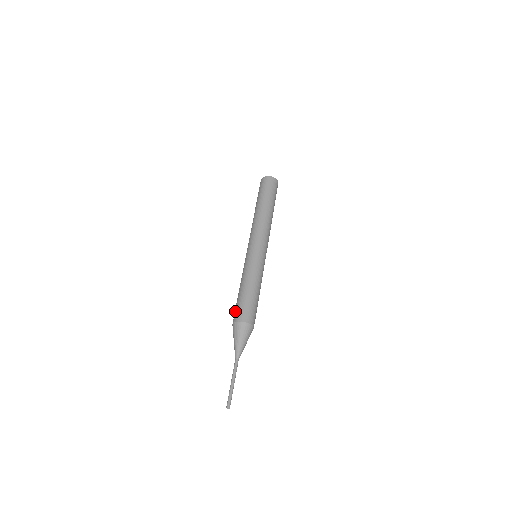
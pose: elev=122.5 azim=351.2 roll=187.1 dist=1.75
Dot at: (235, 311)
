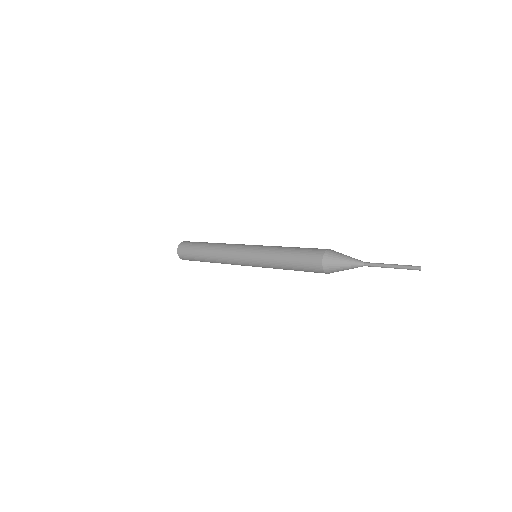
Dot at: (314, 249)
